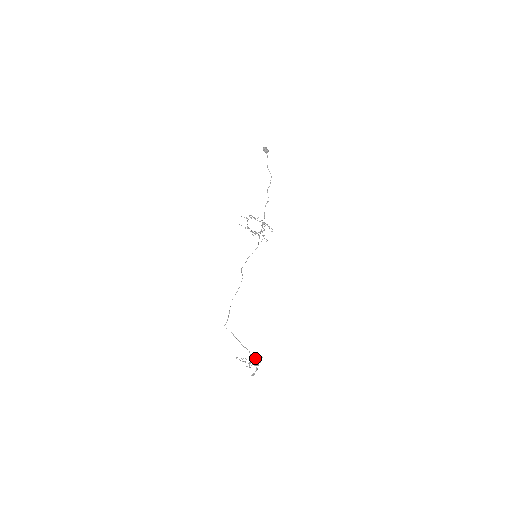
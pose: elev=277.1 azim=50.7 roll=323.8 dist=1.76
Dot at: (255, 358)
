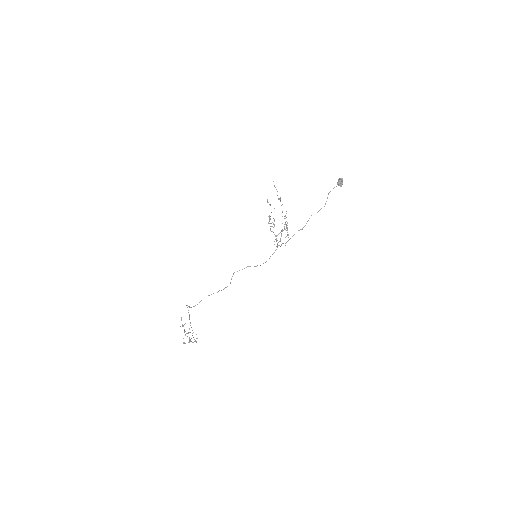
Dot at: (194, 339)
